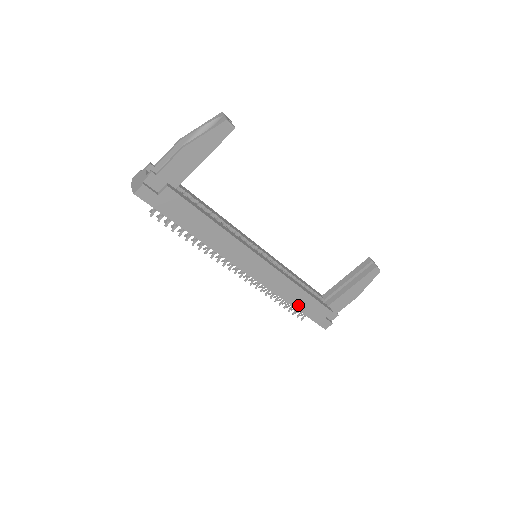
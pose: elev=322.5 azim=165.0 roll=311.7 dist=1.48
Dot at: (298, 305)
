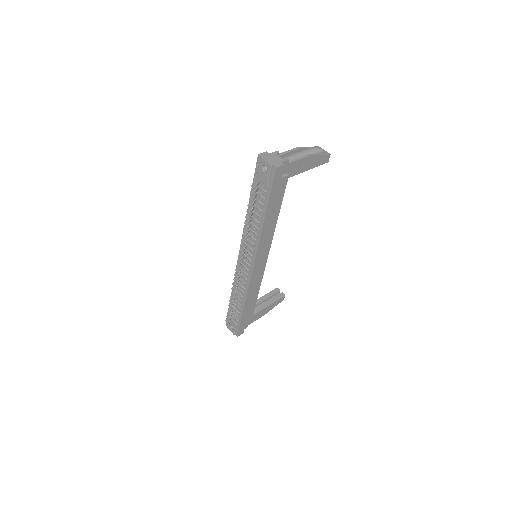
Dot at: (246, 308)
